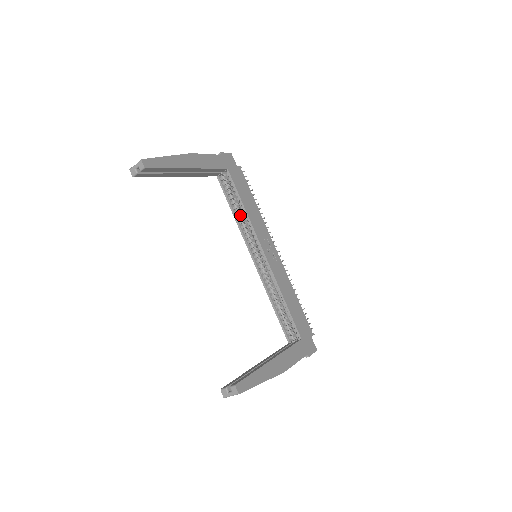
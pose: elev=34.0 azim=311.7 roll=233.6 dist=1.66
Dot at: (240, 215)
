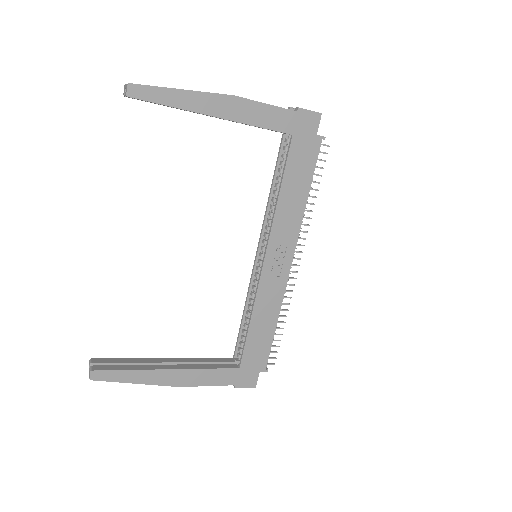
Dot at: (275, 198)
